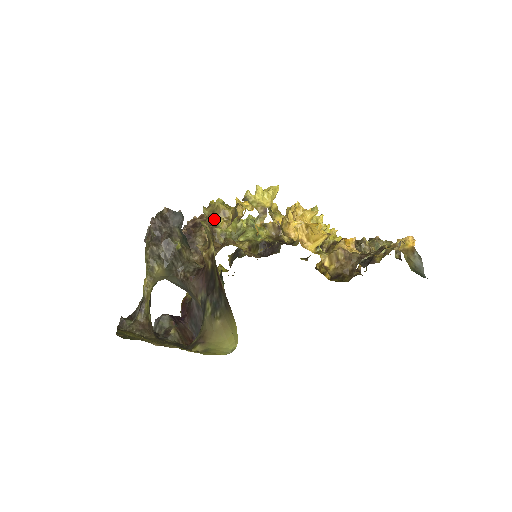
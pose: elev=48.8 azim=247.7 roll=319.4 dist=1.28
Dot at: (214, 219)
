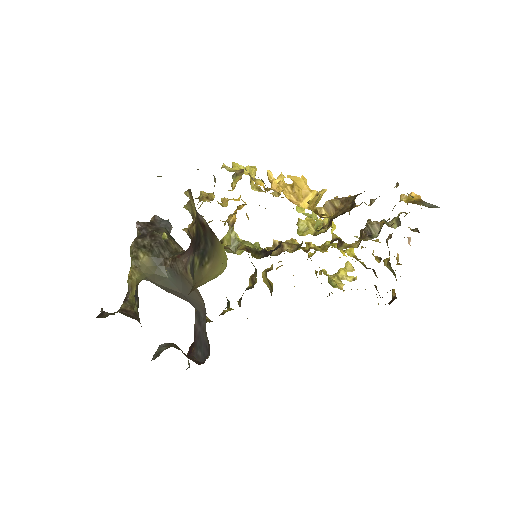
Dot at: occluded
